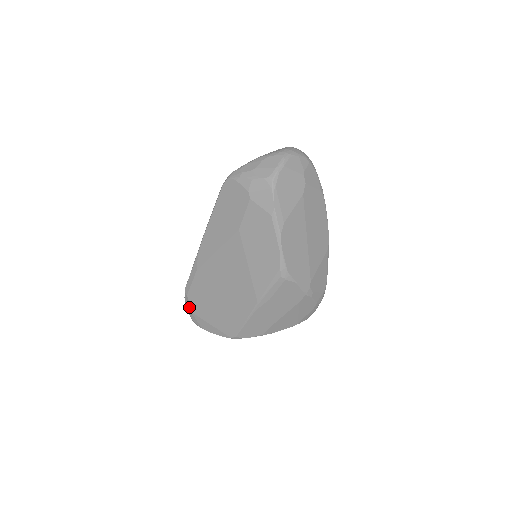
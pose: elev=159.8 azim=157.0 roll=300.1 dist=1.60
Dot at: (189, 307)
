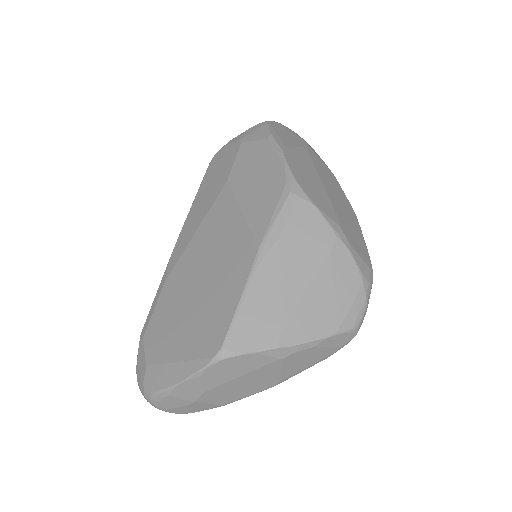
Dot at: (142, 361)
